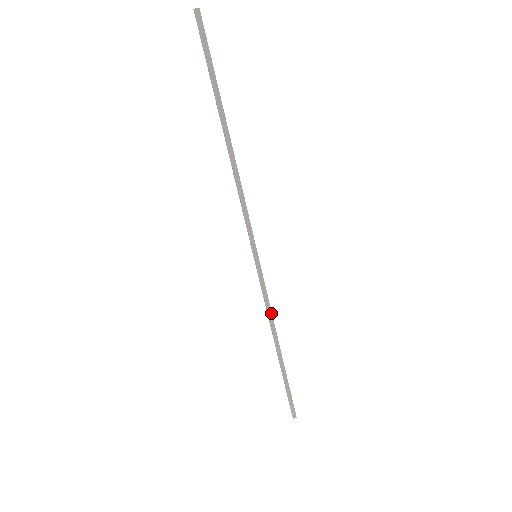
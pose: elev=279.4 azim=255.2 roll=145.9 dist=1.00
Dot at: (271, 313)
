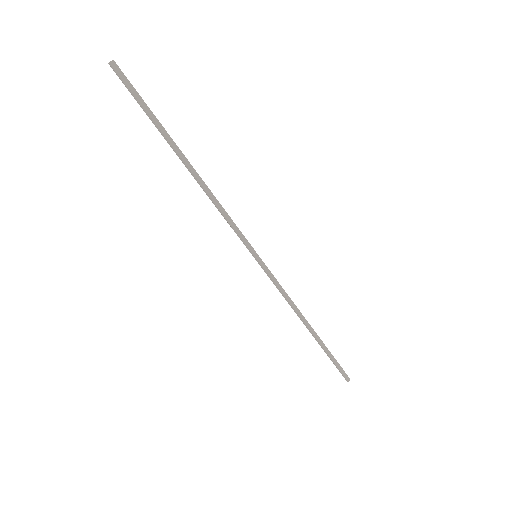
Dot at: (290, 299)
